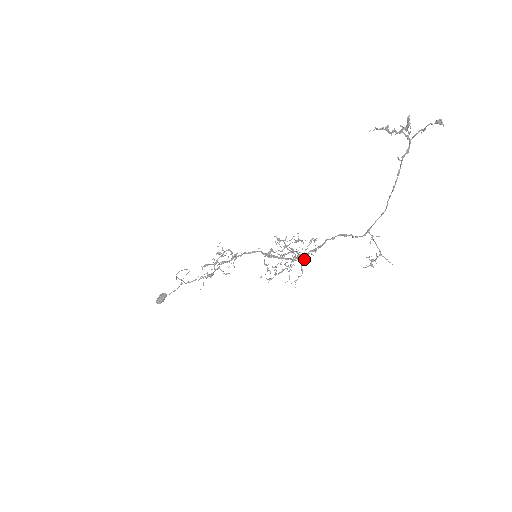
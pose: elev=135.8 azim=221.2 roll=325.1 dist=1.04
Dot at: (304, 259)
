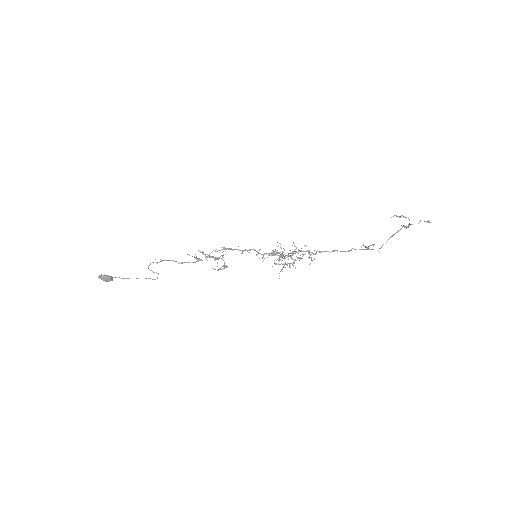
Dot at: occluded
